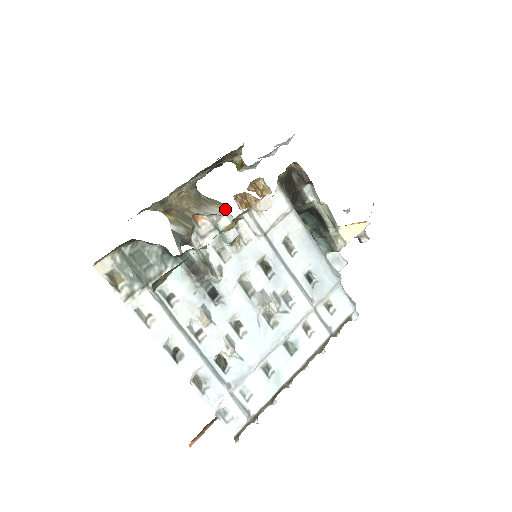
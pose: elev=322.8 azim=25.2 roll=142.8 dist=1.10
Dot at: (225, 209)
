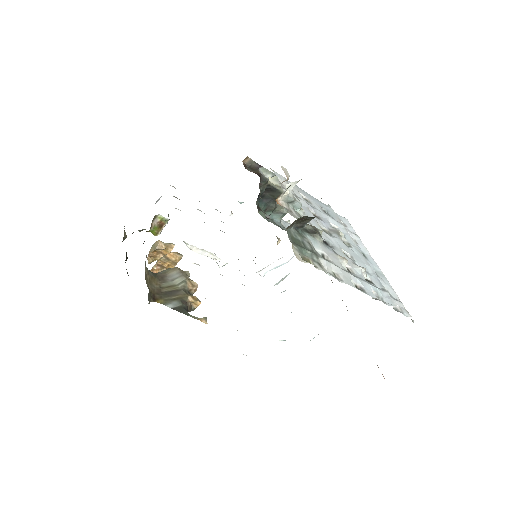
Dot at: (177, 269)
